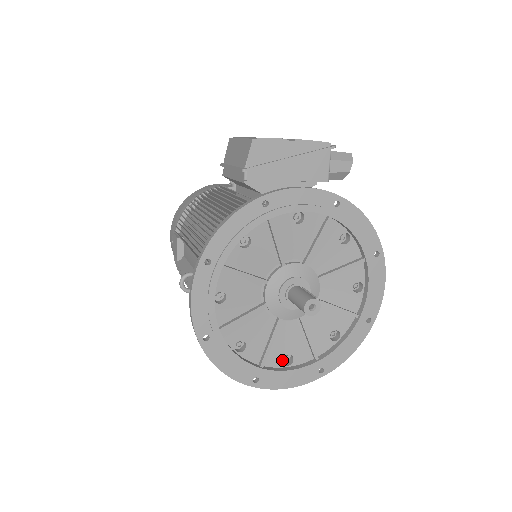
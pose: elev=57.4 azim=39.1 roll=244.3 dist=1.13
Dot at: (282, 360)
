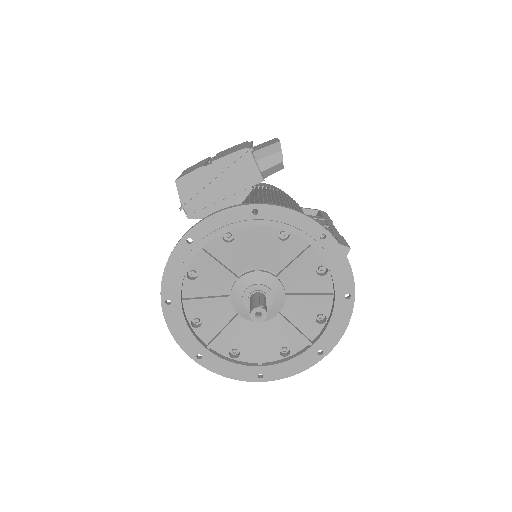
Dot at: (279, 353)
